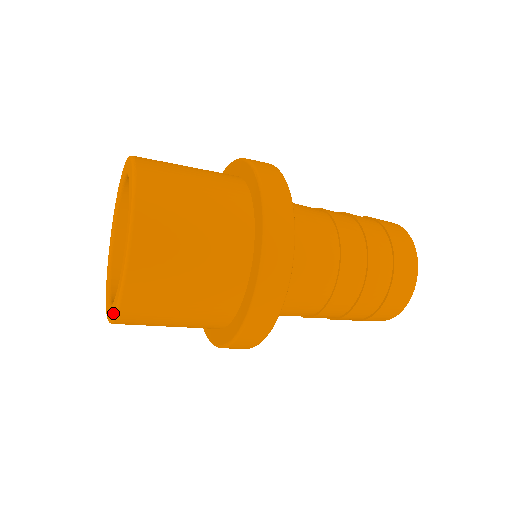
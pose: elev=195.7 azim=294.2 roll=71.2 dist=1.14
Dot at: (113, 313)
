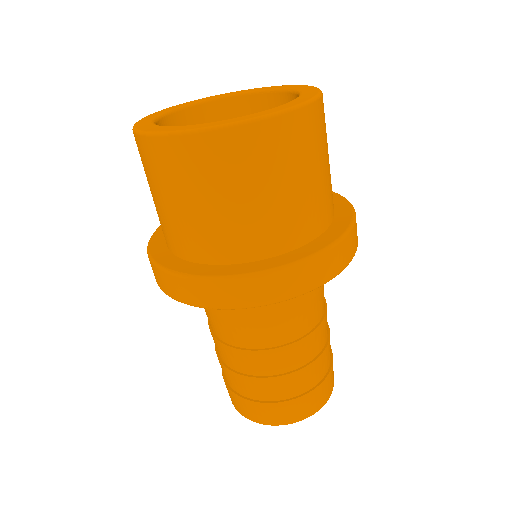
Dot at: (173, 130)
